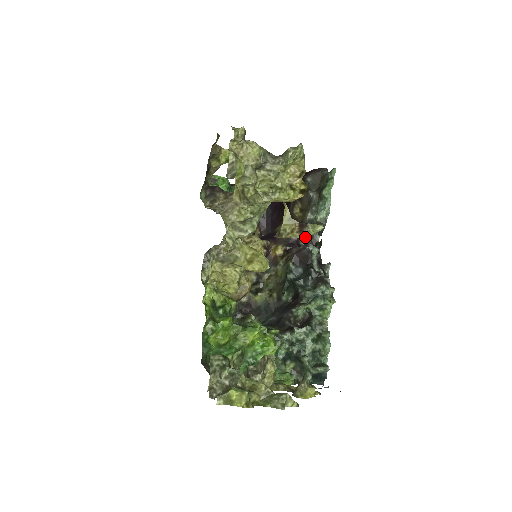
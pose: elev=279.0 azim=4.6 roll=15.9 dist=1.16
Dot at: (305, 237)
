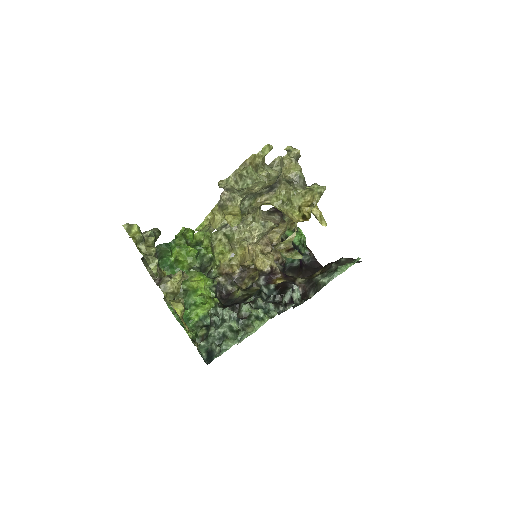
Dot at: (286, 255)
